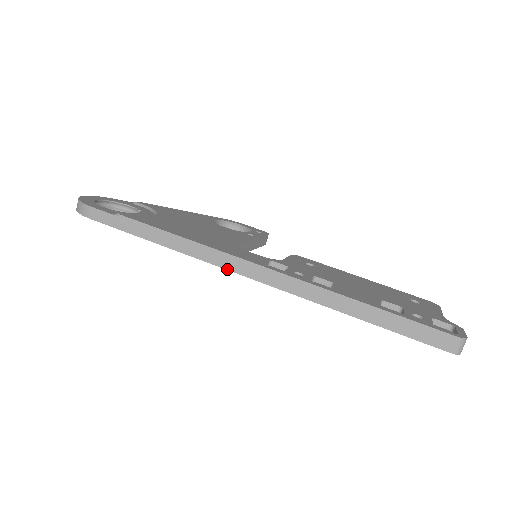
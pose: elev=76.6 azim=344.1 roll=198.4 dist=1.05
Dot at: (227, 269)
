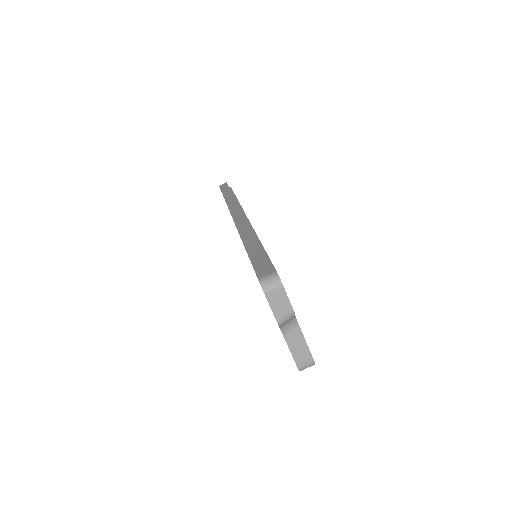
Dot at: (230, 211)
